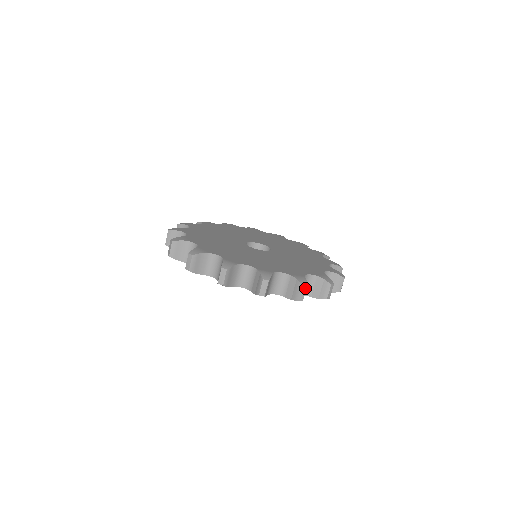
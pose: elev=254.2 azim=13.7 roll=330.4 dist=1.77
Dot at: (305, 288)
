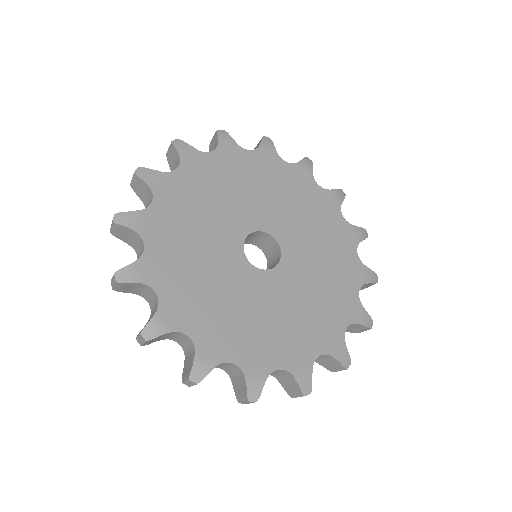
Dot at: (193, 383)
